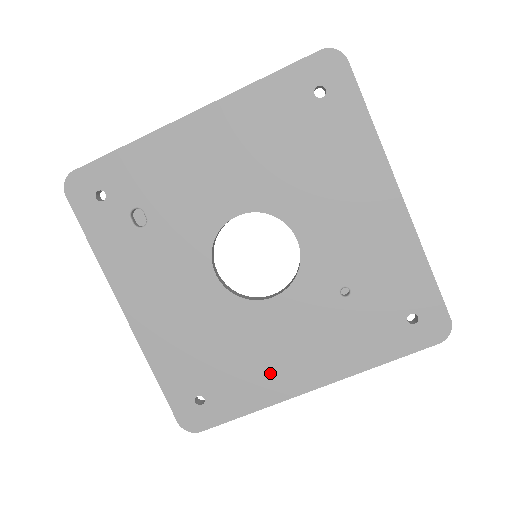
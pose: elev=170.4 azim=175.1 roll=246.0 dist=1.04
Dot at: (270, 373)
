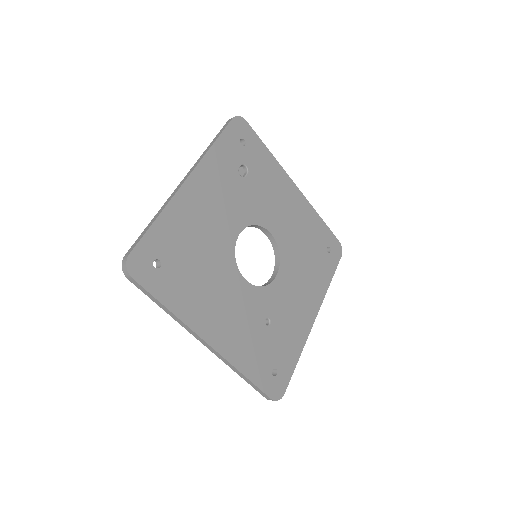
Dot at: (203, 306)
